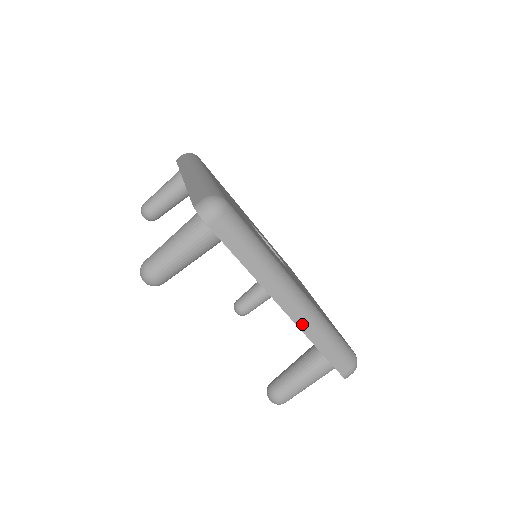
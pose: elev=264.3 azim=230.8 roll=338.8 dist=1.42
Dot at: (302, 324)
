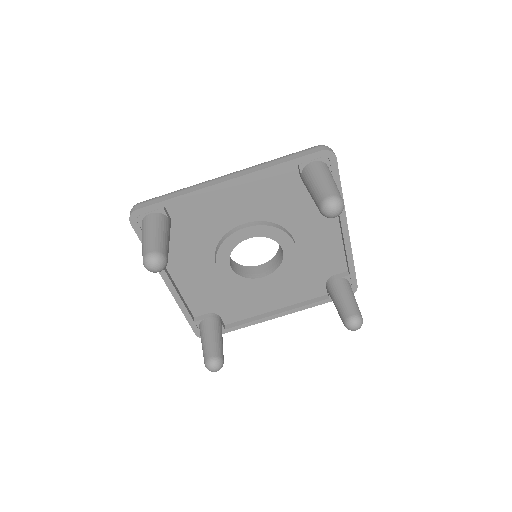
Dot at: (350, 243)
